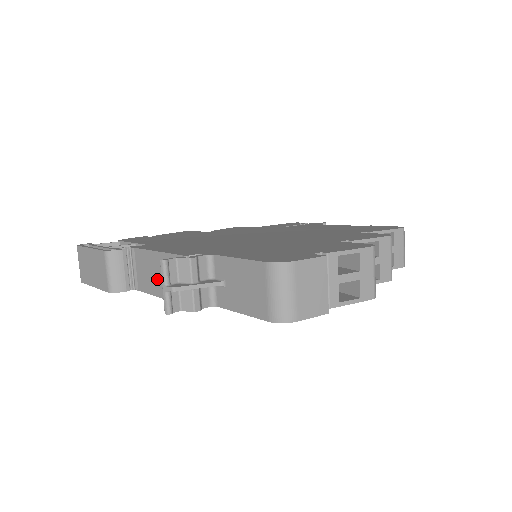
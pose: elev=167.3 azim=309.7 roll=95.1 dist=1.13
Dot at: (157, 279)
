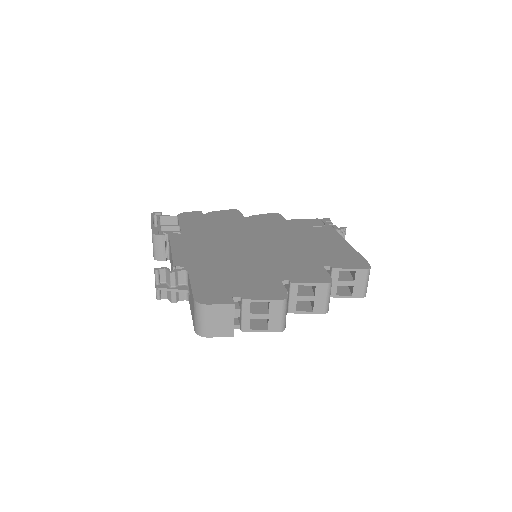
Dot at: occluded
